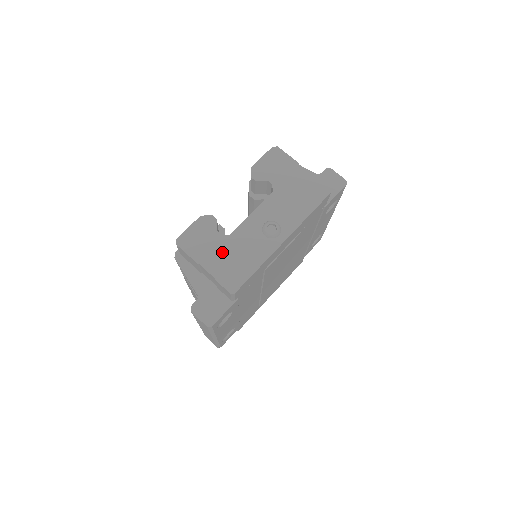
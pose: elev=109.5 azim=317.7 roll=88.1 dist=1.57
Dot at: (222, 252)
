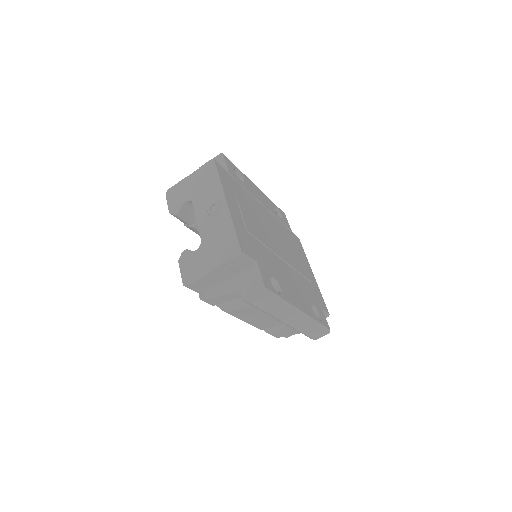
Dot at: (209, 252)
